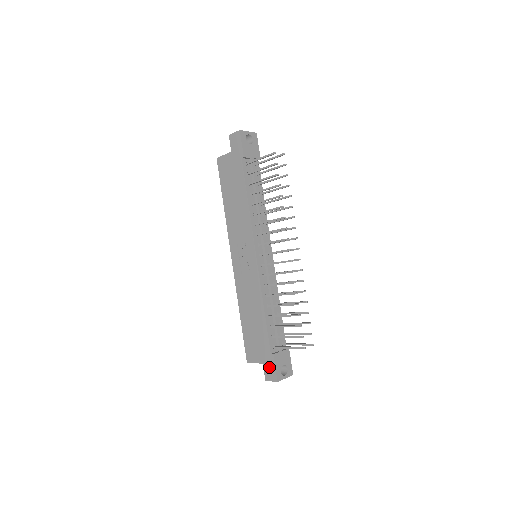
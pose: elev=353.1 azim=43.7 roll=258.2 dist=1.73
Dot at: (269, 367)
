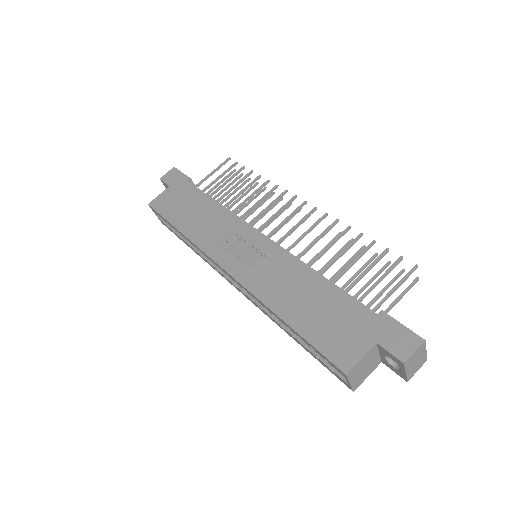
Dot at: (391, 334)
